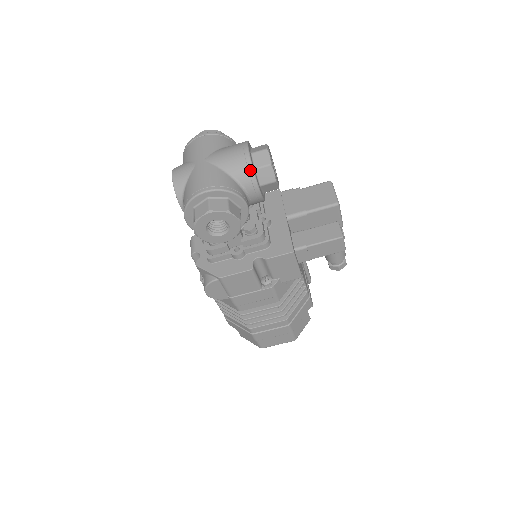
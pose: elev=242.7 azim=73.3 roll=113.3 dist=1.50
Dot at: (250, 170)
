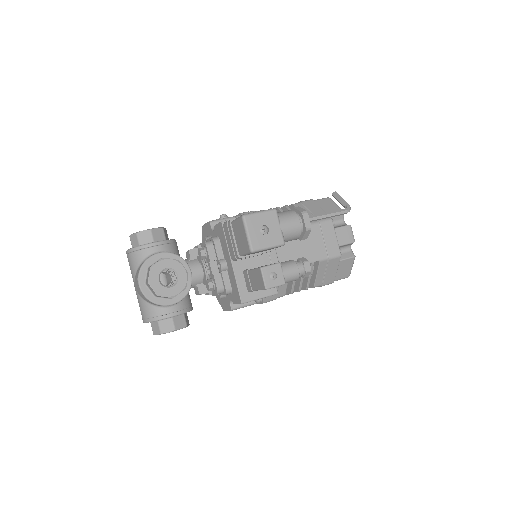
Dot at: (151, 302)
